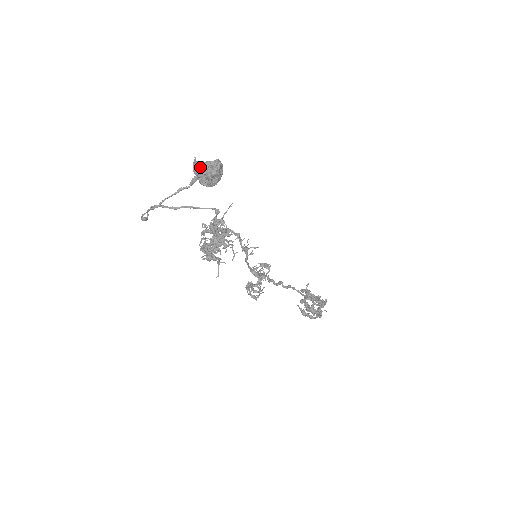
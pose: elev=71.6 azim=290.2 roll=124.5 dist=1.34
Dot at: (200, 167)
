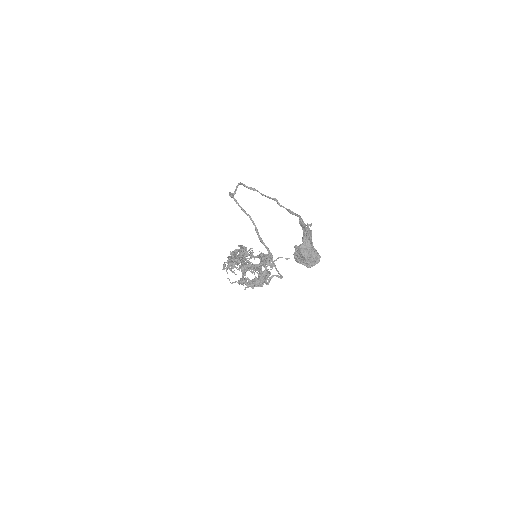
Dot at: (308, 255)
